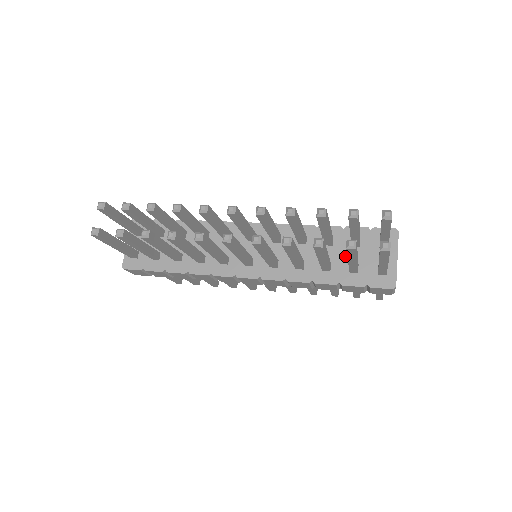
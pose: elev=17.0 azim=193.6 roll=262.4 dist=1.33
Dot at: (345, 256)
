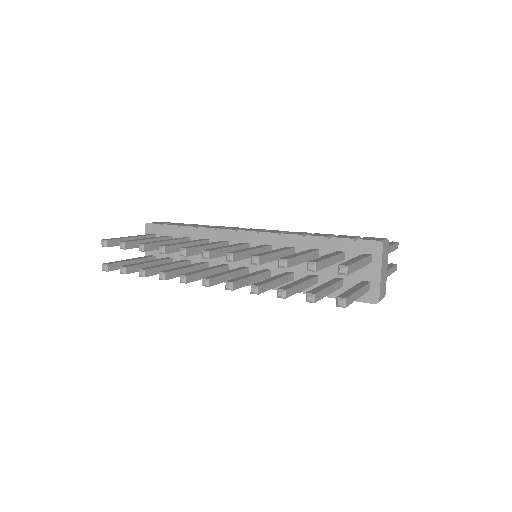
Dot at: (331, 268)
